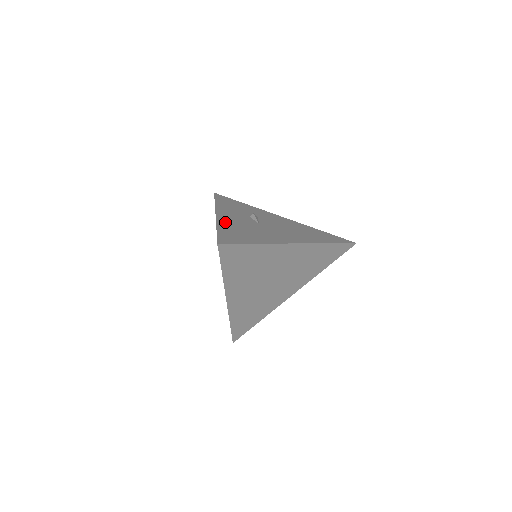
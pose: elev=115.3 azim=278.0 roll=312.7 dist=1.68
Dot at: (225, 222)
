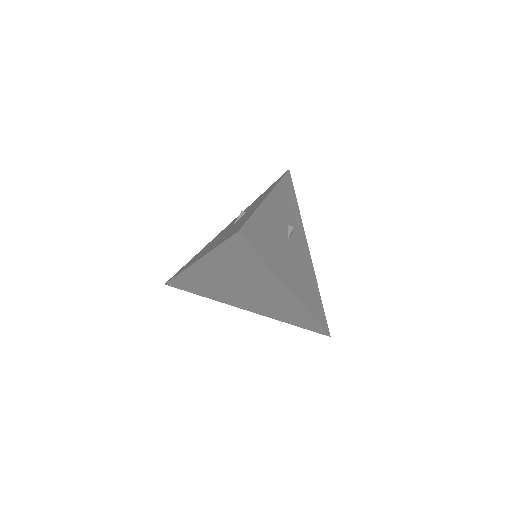
Dot at: (267, 212)
